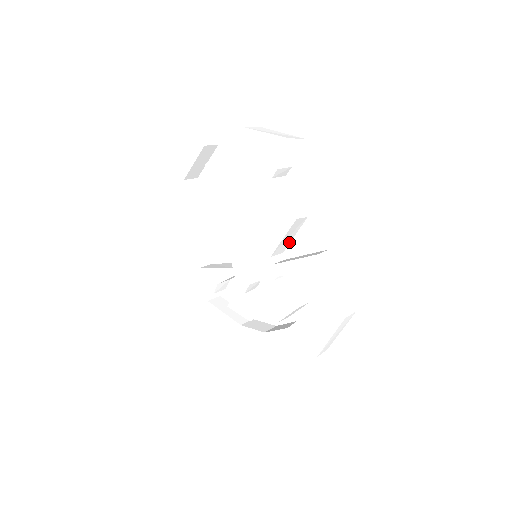
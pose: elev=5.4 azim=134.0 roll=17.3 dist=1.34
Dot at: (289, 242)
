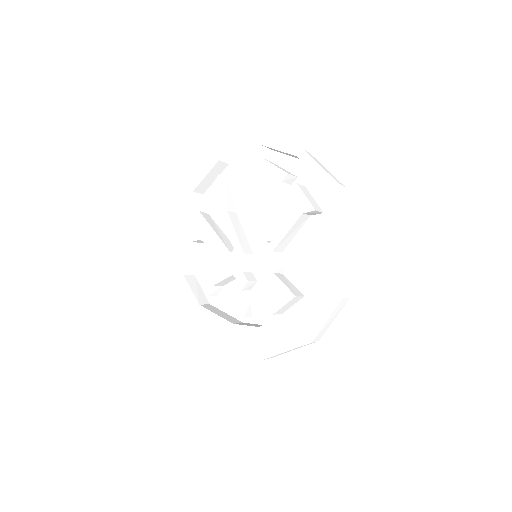
Dot at: (289, 242)
